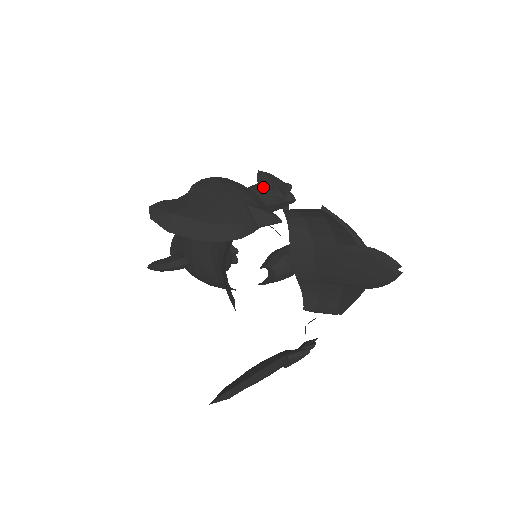
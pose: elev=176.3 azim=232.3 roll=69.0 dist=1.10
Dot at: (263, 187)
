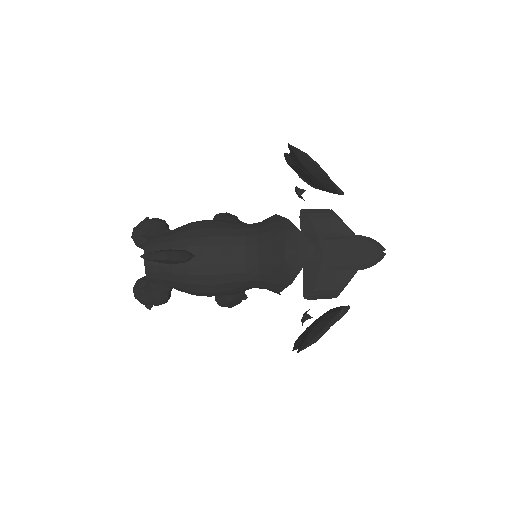
Dot at: occluded
